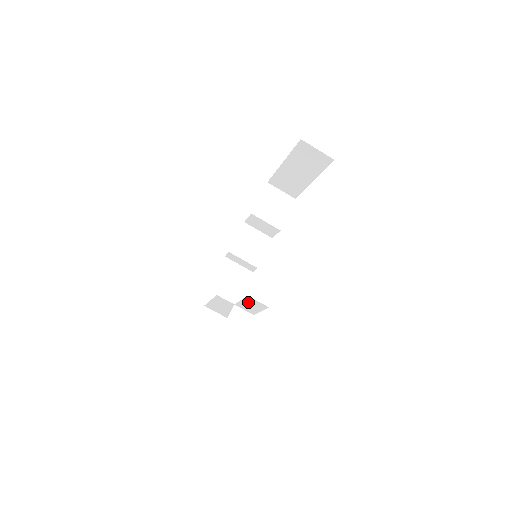
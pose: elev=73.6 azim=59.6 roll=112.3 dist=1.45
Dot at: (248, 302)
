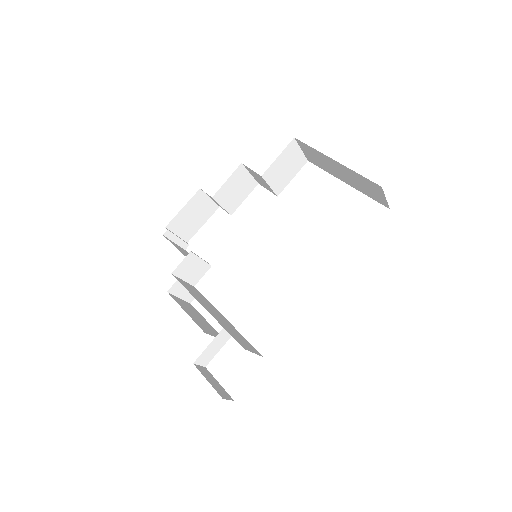
Dot at: (249, 346)
